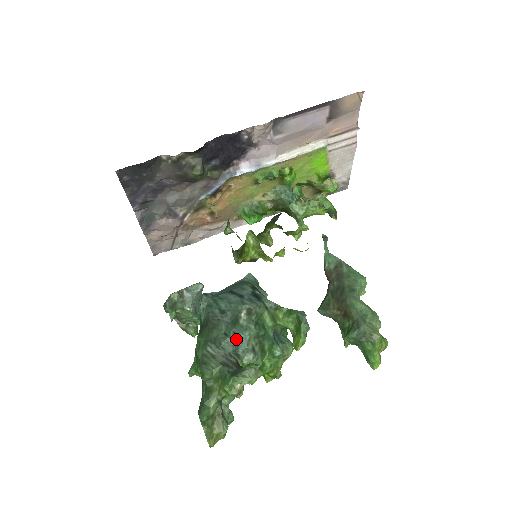
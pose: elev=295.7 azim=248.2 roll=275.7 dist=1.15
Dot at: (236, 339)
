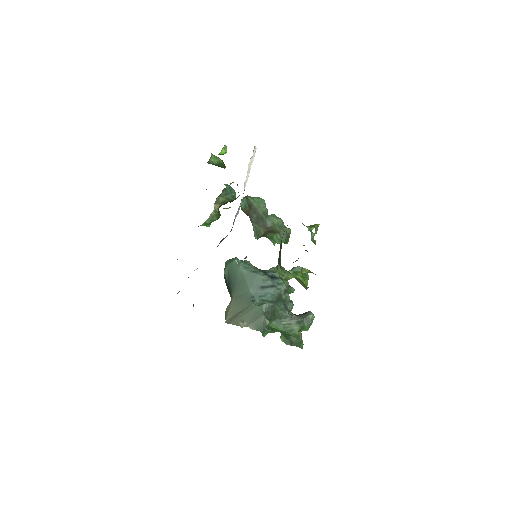
Dot at: (285, 306)
